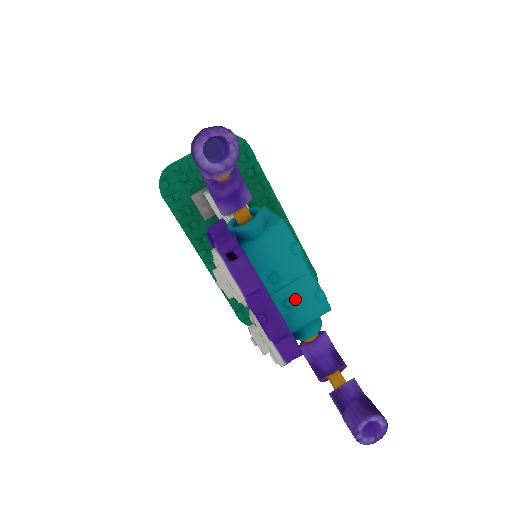
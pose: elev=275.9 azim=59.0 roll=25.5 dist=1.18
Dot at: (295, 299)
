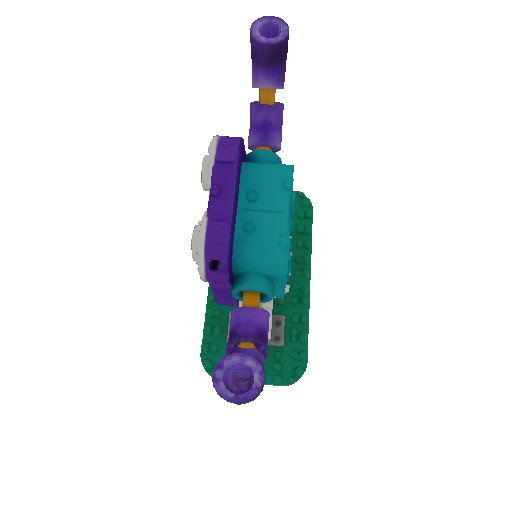
Dot at: (259, 229)
